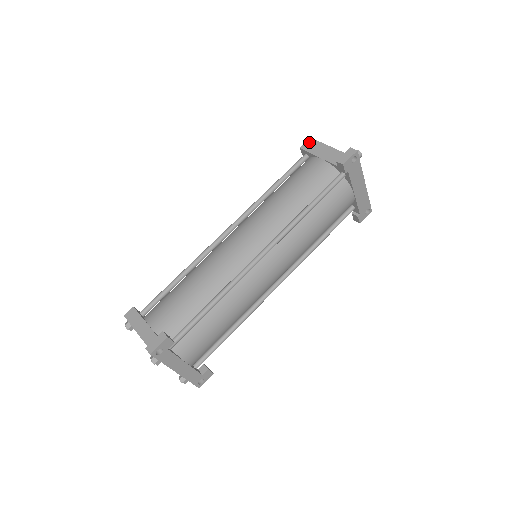
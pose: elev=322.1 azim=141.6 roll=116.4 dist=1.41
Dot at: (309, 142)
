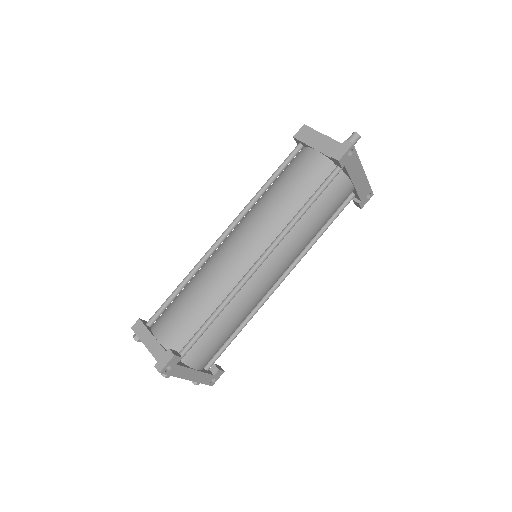
Dot at: (302, 130)
